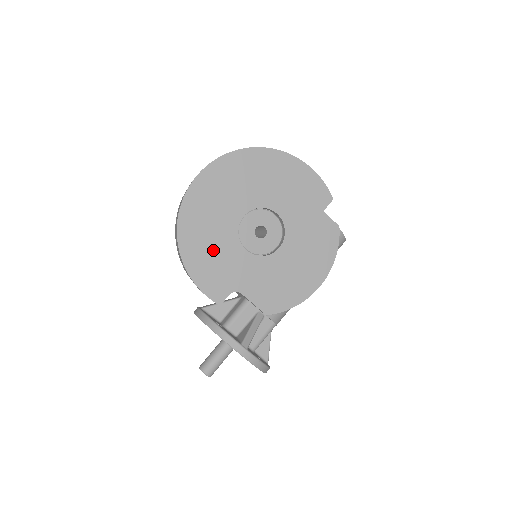
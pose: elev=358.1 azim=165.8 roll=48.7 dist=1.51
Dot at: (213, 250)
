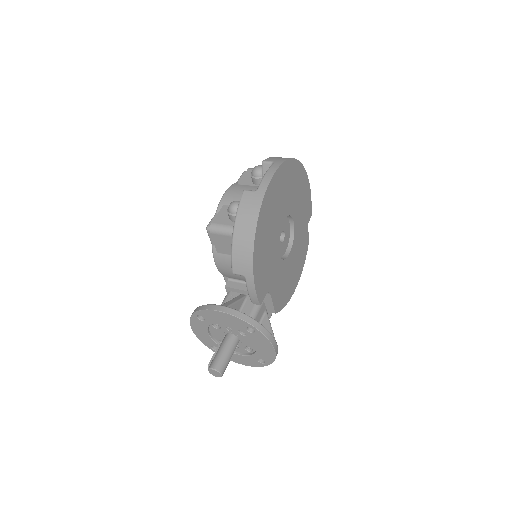
Dot at: (267, 251)
